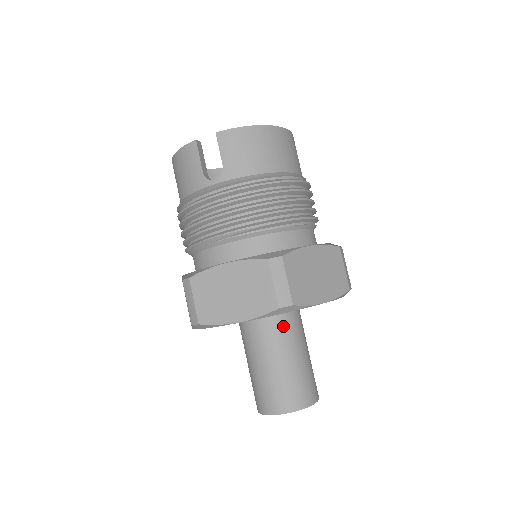
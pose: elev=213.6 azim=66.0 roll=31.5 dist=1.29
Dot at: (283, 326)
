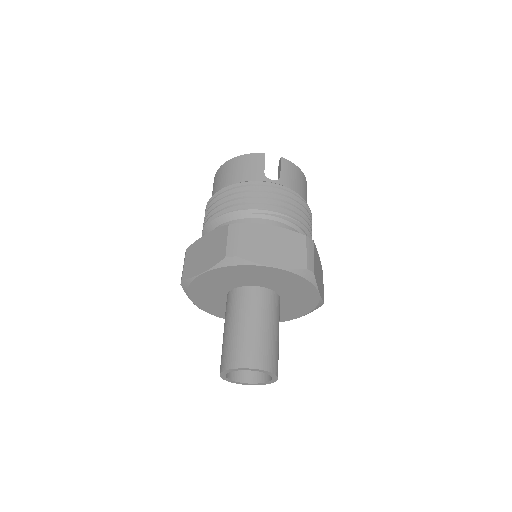
Dot at: (275, 304)
